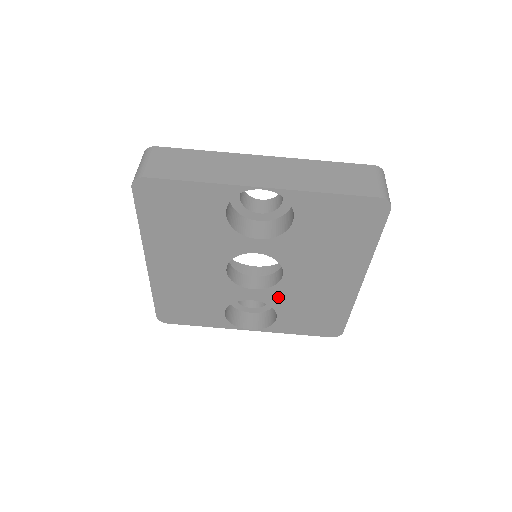
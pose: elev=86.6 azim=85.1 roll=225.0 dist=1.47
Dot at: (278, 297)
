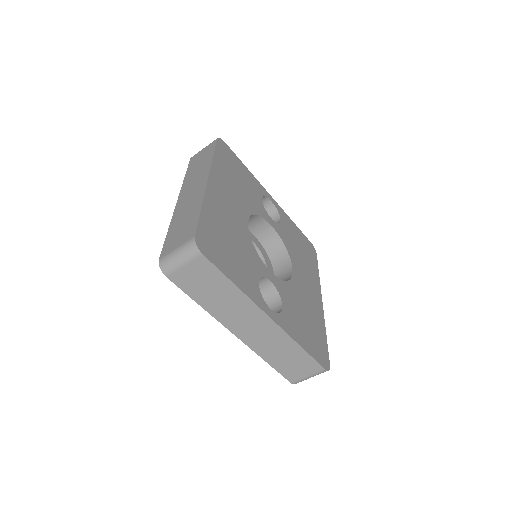
Dot at: occluded
